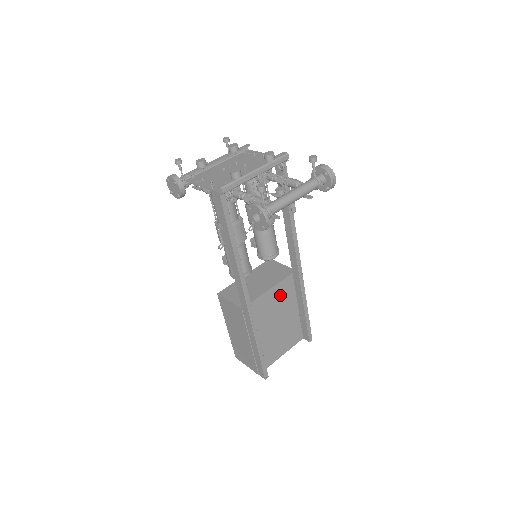
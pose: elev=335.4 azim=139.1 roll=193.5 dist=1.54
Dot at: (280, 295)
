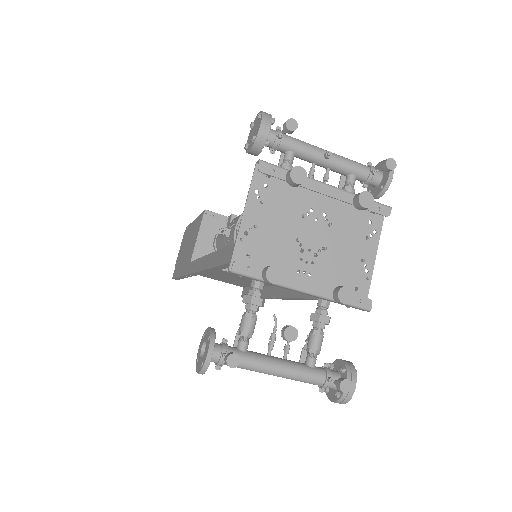
Dot at: (246, 279)
